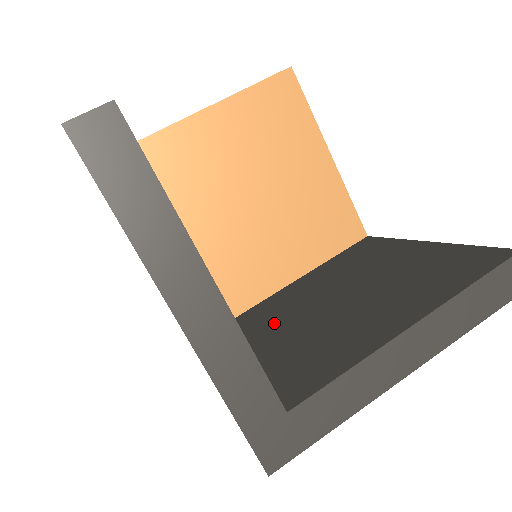
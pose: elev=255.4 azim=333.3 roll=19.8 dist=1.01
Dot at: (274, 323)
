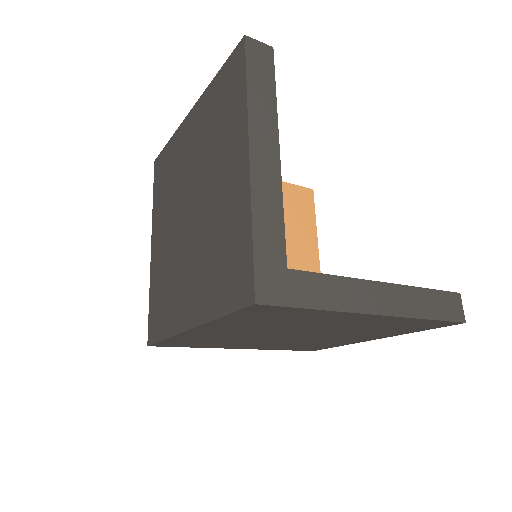
Dot at: occluded
